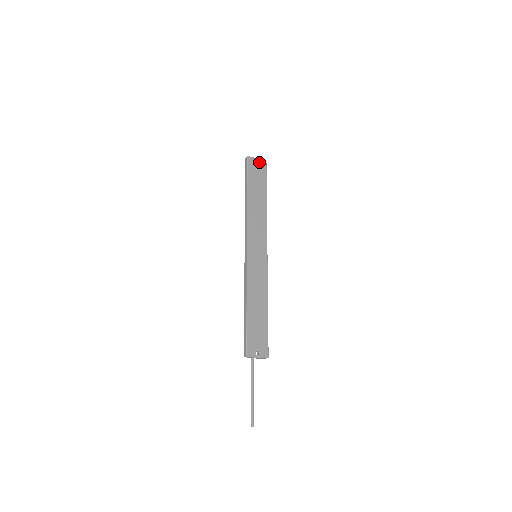
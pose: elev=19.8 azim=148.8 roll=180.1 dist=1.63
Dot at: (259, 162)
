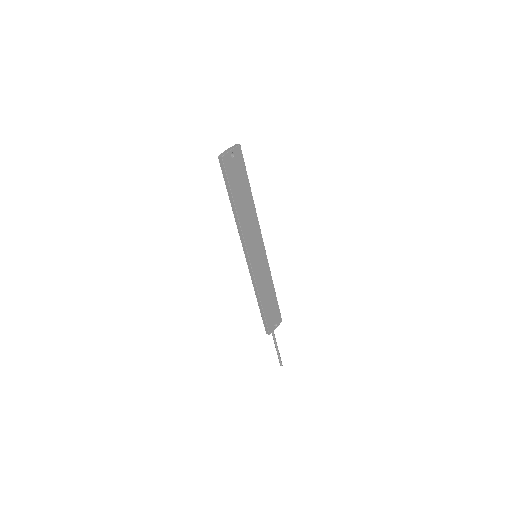
Dot at: (234, 153)
